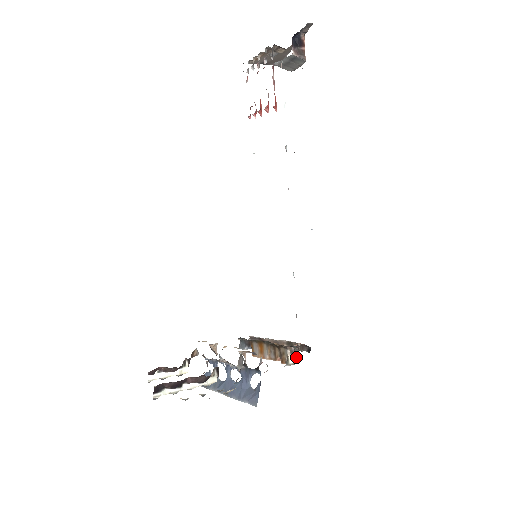
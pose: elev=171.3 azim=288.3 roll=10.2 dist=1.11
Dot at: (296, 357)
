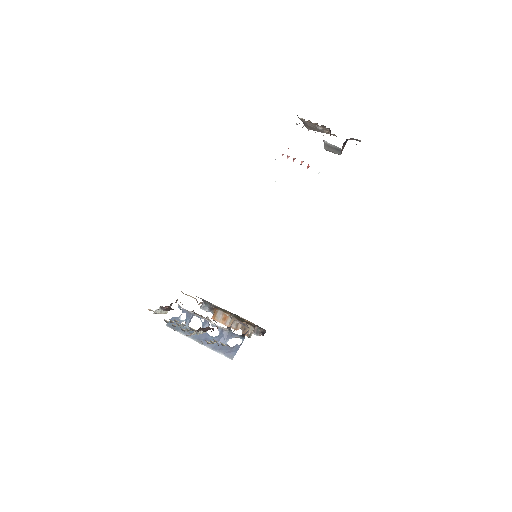
Dot at: (257, 334)
